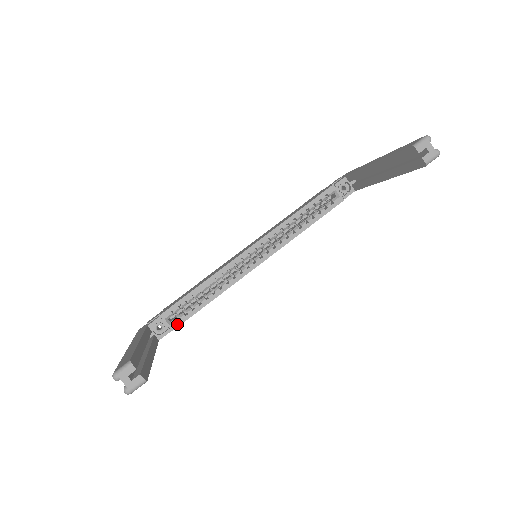
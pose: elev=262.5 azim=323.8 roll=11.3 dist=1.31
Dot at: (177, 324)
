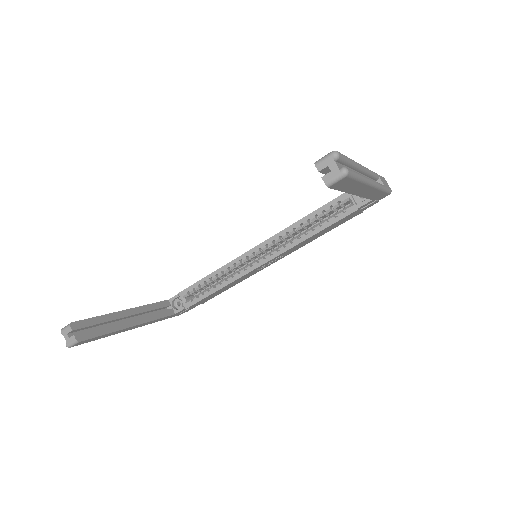
Dot at: (190, 304)
